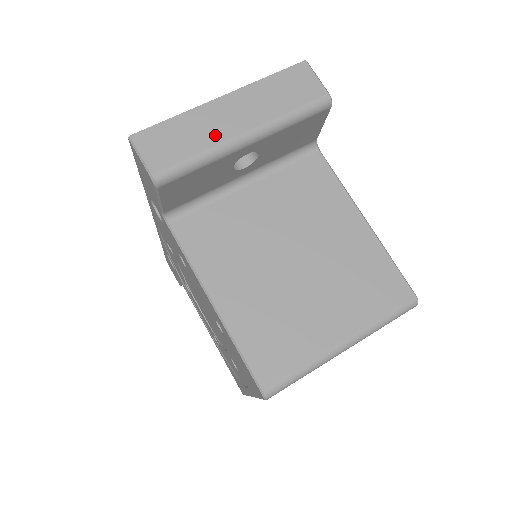
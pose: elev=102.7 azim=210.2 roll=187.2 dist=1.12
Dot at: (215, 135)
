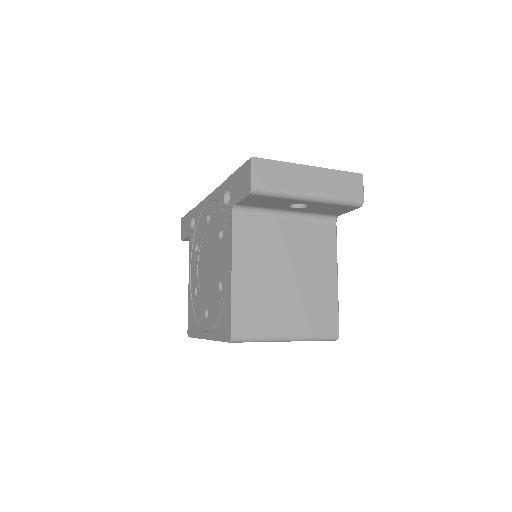
Dot at: (296, 185)
